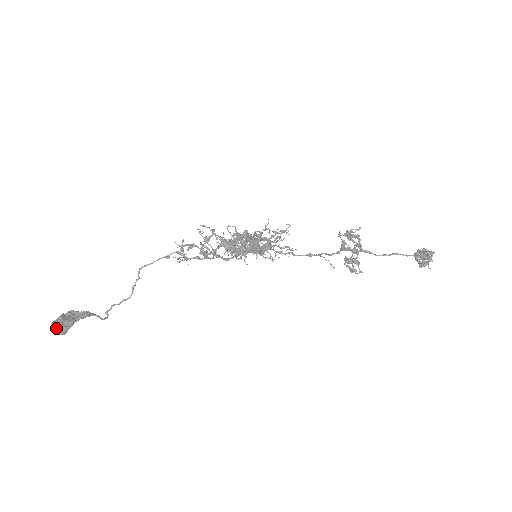
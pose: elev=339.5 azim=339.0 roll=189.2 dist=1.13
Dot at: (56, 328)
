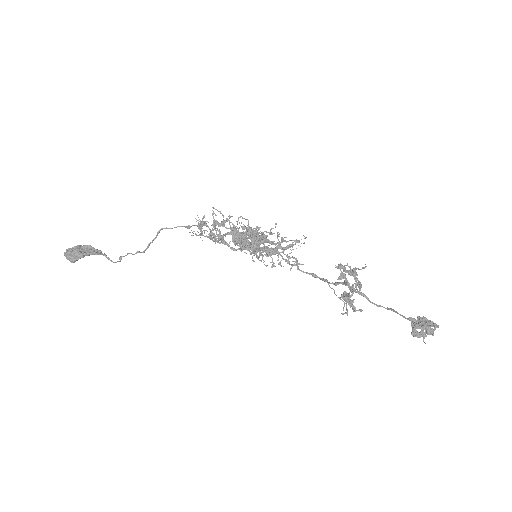
Dot at: (67, 255)
